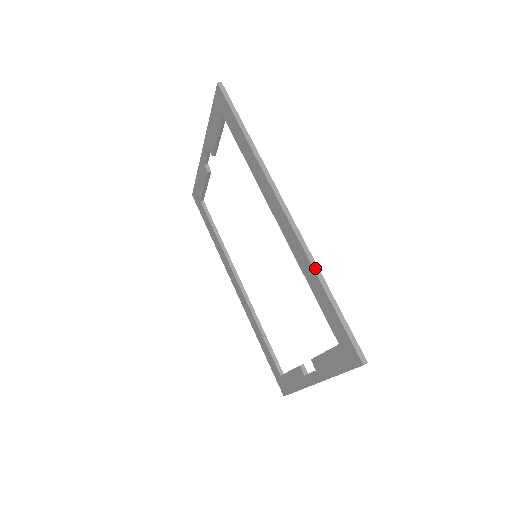
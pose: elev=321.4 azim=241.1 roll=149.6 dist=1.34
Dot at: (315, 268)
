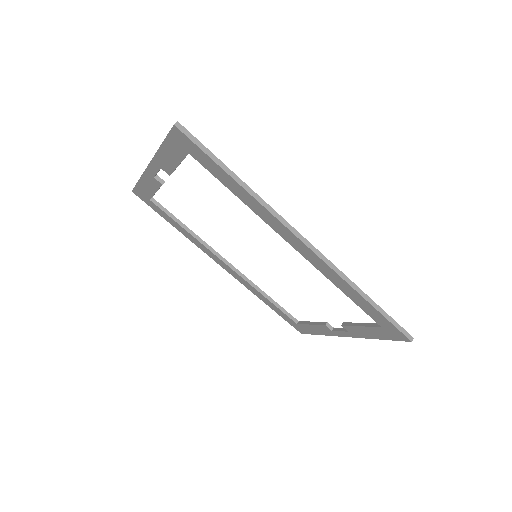
Dot at: (351, 284)
